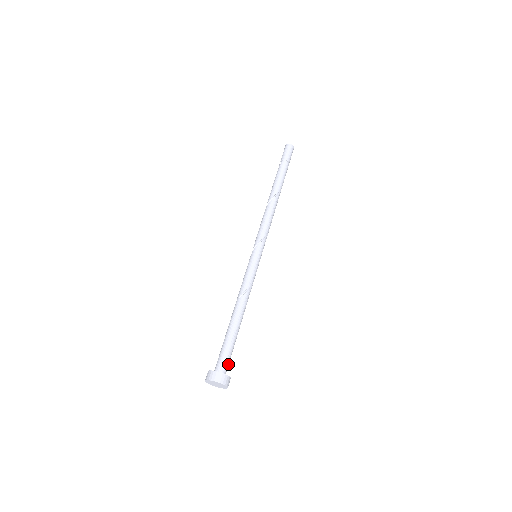
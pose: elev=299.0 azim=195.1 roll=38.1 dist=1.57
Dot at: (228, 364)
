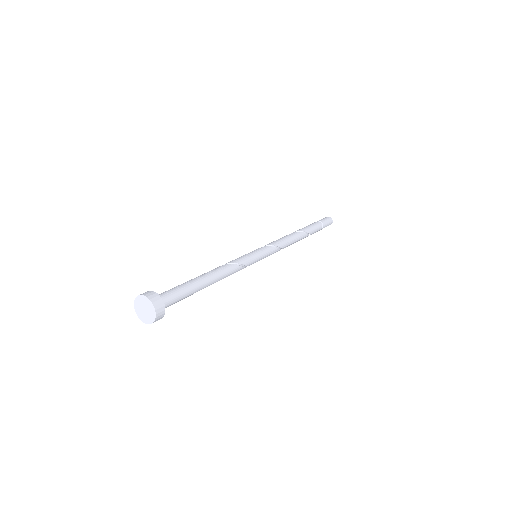
Dot at: (170, 298)
